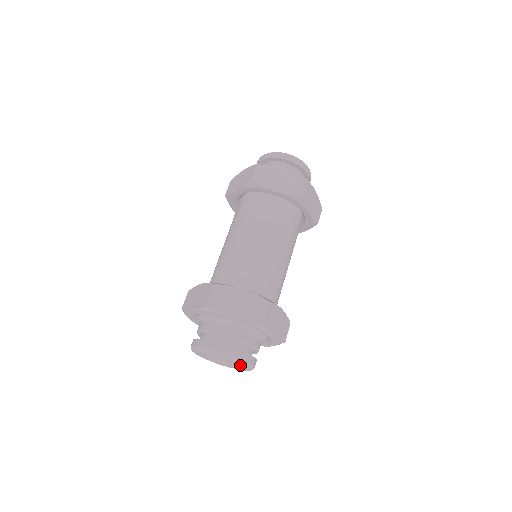
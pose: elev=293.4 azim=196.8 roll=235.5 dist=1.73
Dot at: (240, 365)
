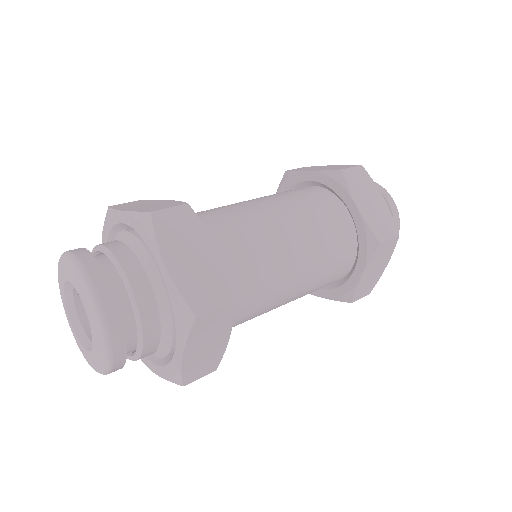
Dot at: (84, 299)
